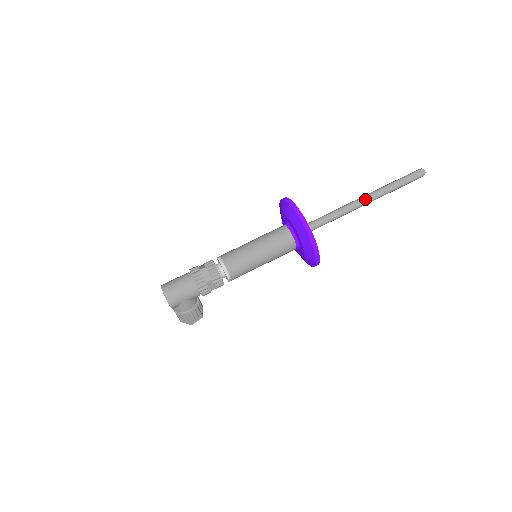
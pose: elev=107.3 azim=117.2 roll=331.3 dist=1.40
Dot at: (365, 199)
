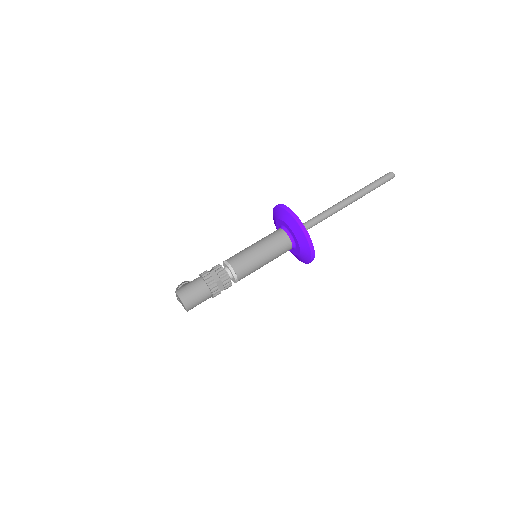
Dot at: (348, 204)
